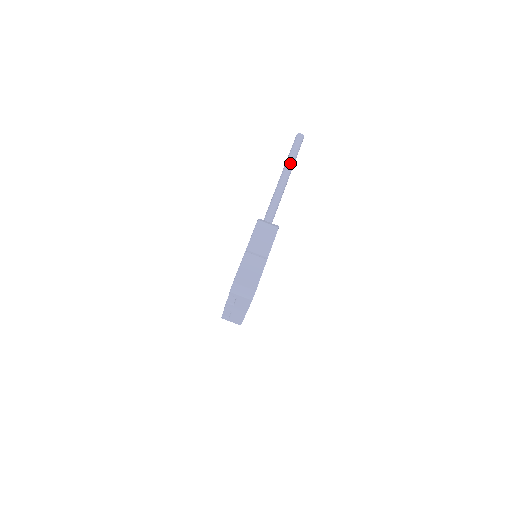
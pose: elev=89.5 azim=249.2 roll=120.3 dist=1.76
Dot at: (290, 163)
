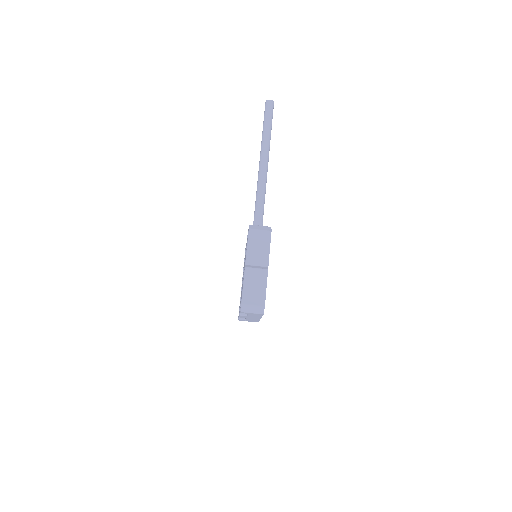
Dot at: (266, 140)
